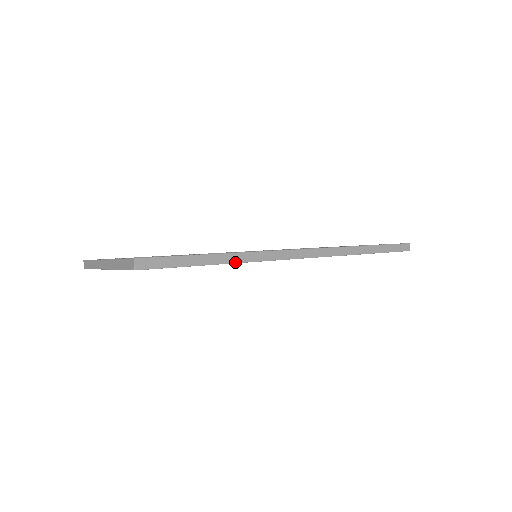
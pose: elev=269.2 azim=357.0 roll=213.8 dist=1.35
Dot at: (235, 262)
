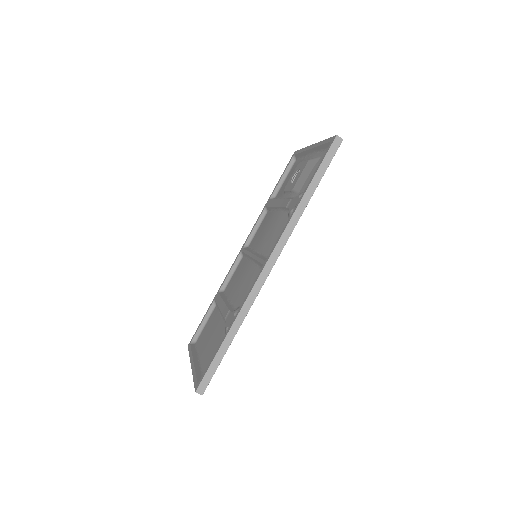
Dot at: occluded
